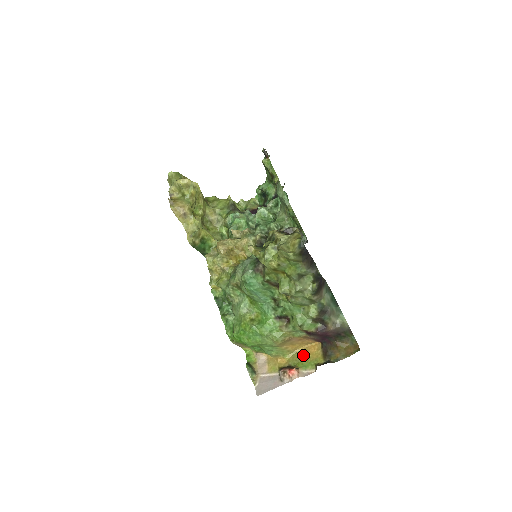
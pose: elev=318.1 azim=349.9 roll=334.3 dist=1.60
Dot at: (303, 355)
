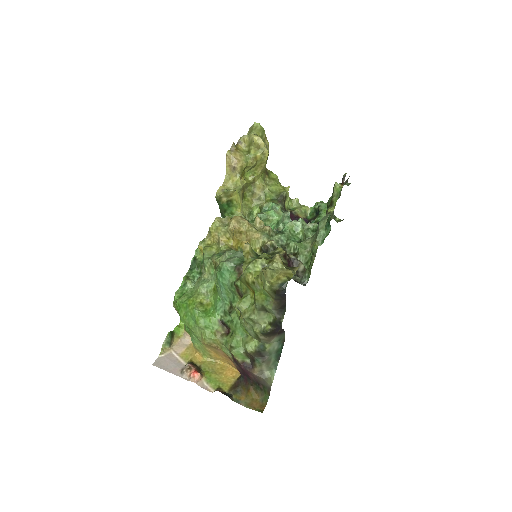
Dot at: (218, 369)
